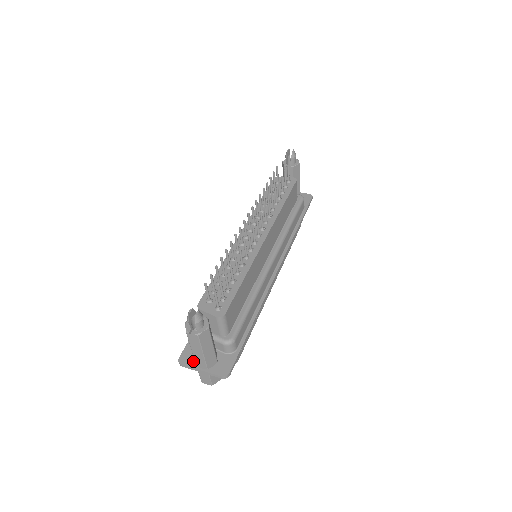
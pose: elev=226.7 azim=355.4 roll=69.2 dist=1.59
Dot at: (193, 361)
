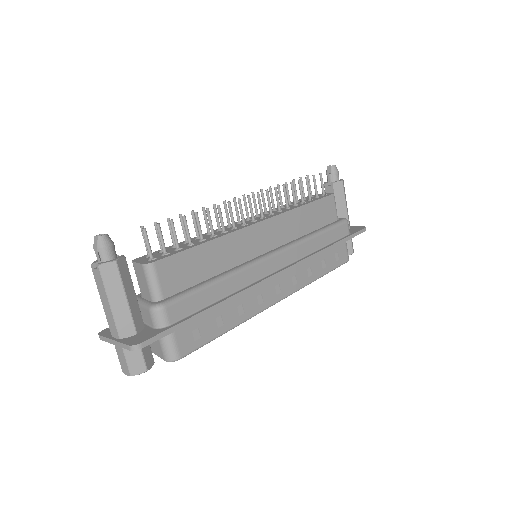
Dot at: occluded
